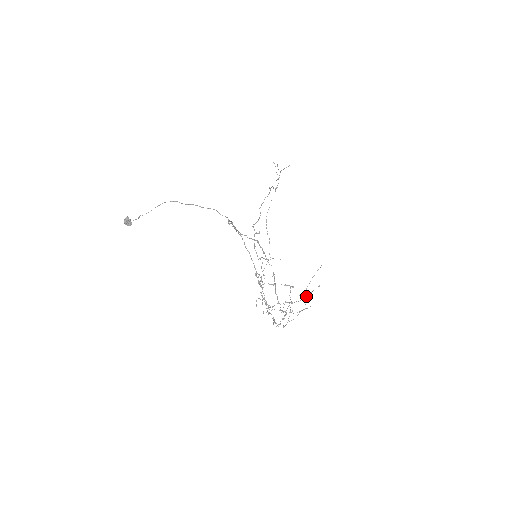
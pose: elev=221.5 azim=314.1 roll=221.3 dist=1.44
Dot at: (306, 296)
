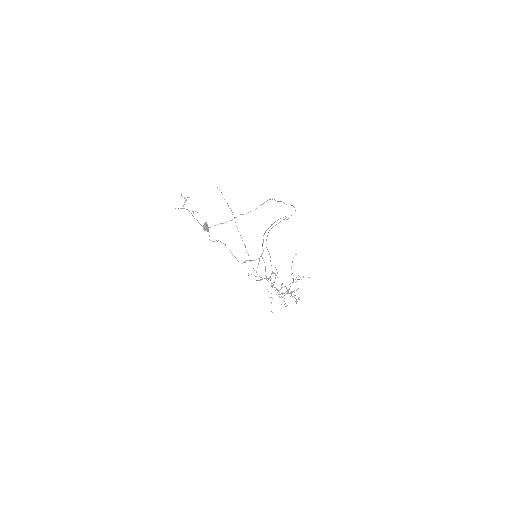
Dot at: occluded
